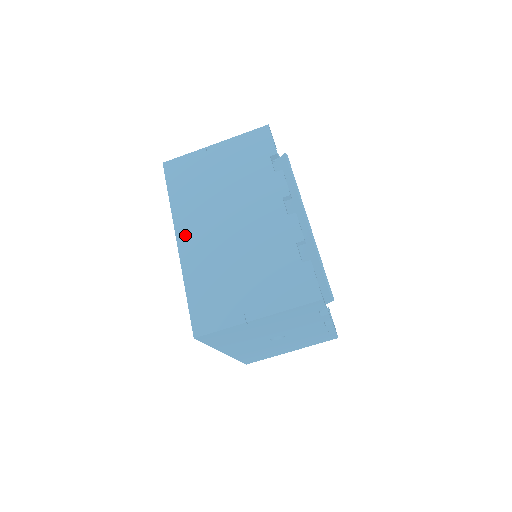
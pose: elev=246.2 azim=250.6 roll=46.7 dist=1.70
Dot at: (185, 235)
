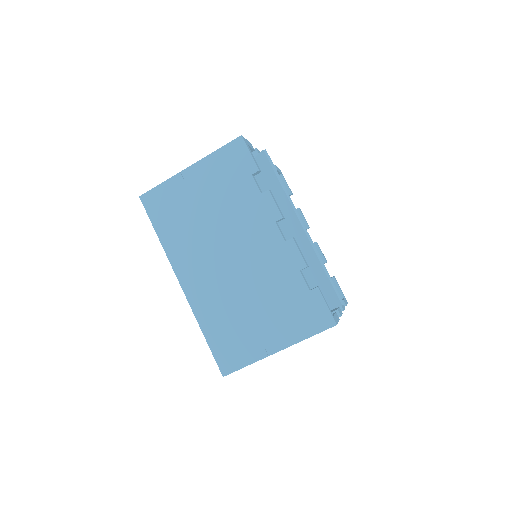
Dot at: (186, 276)
